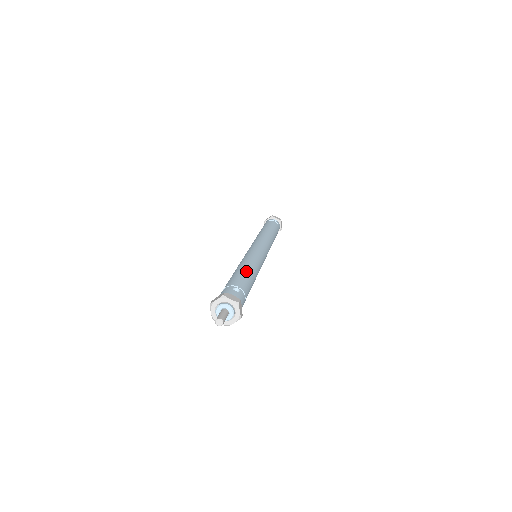
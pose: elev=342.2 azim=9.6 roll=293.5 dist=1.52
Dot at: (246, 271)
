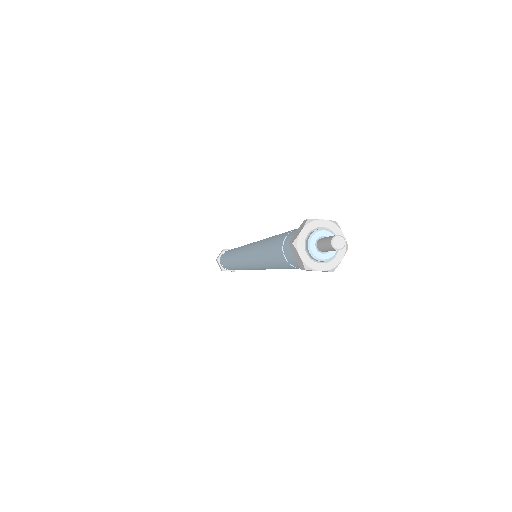
Dot at: occluded
